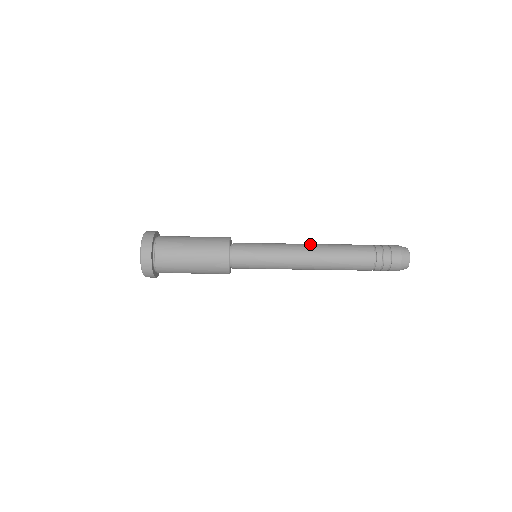
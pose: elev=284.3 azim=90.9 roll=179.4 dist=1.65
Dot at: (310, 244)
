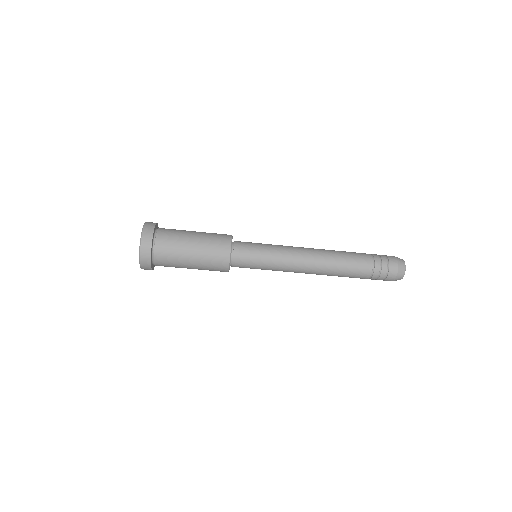
Dot at: (312, 254)
